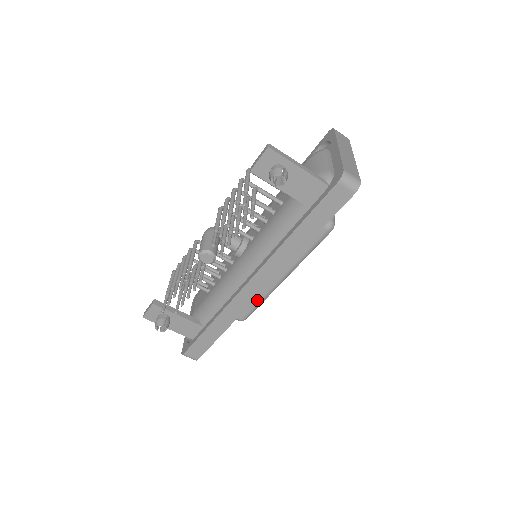
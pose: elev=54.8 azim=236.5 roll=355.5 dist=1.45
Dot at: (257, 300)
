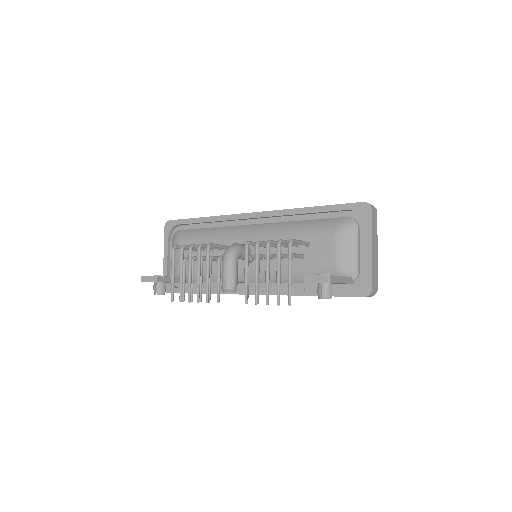
Dot at: occluded
